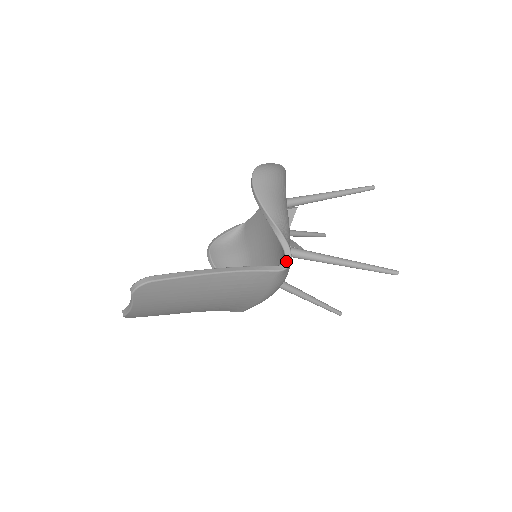
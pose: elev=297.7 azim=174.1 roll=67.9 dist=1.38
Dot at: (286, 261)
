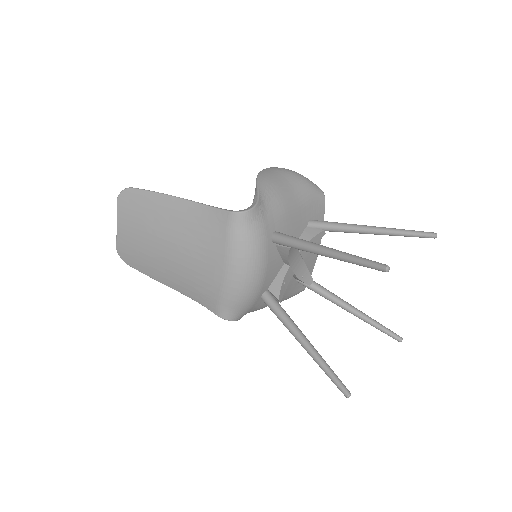
Dot at: (245, 209)
